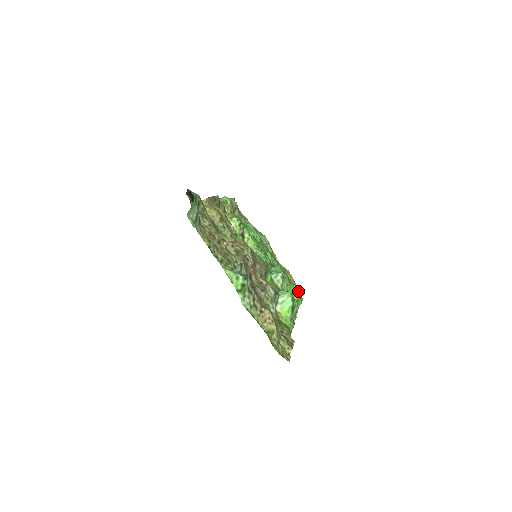
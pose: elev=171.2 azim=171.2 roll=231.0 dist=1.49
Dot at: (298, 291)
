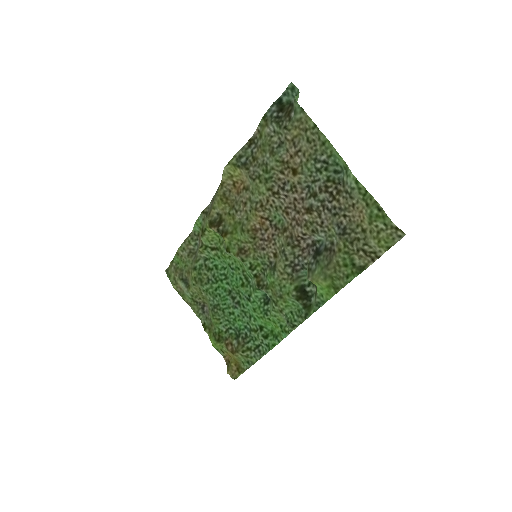
Dot at: (264, 344)
